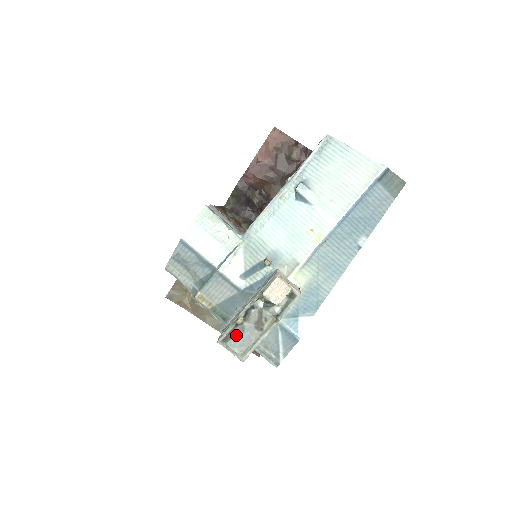
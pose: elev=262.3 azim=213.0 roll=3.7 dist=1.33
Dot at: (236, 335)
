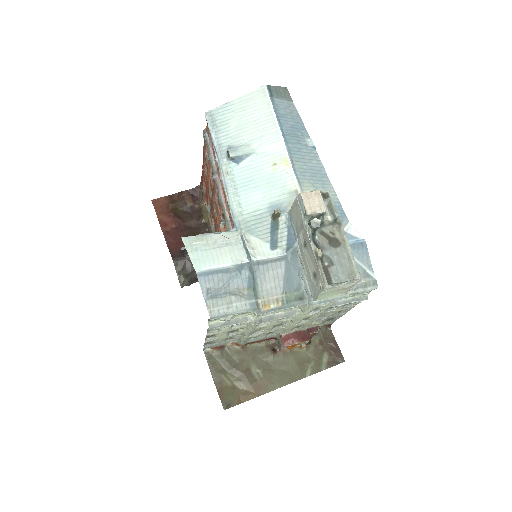
Dot at: (330, 269)
